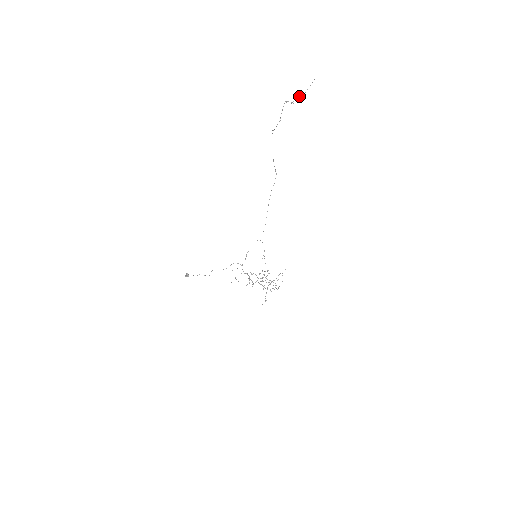
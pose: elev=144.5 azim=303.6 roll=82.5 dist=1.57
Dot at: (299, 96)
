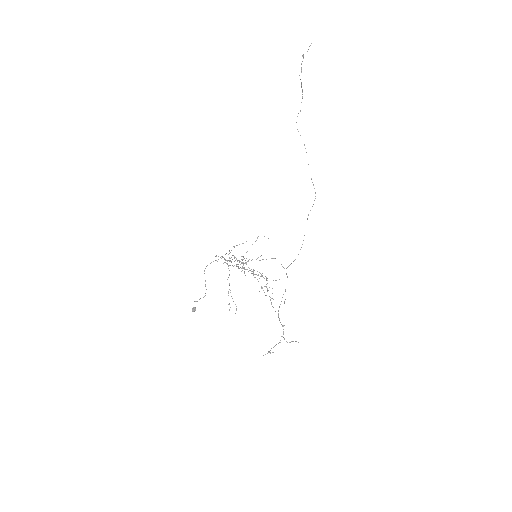
Dot at: (301, 64)
